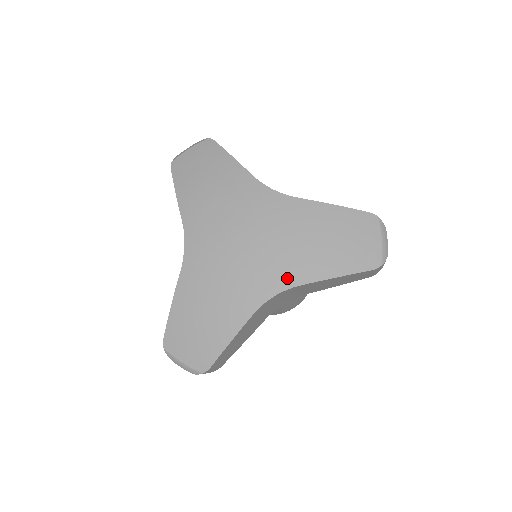
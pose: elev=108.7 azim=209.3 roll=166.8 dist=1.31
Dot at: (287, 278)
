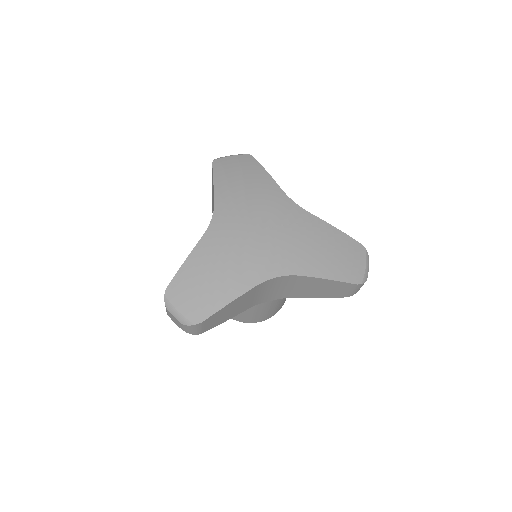
Dot at: (291, 267)
